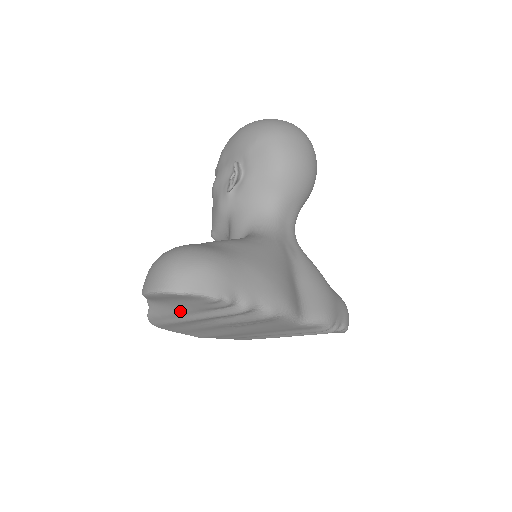
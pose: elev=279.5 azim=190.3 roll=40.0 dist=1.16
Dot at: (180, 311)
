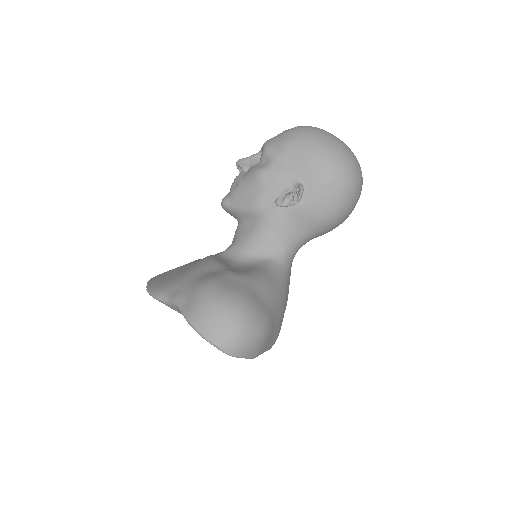
Dot at: occluded
